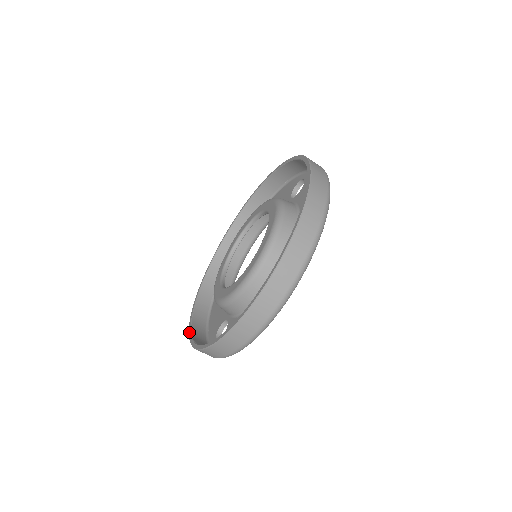
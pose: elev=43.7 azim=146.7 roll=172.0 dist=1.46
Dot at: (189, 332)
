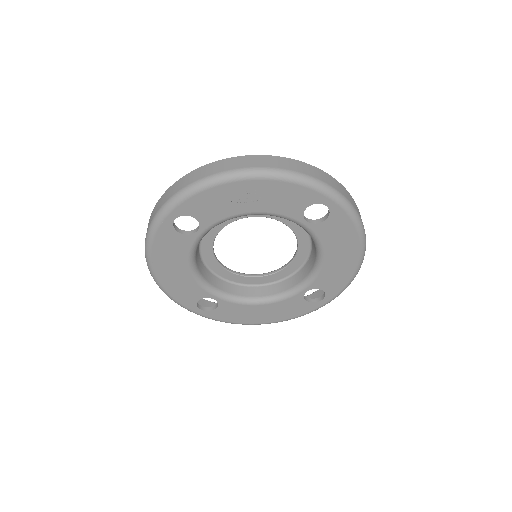
Dot at: occluded
